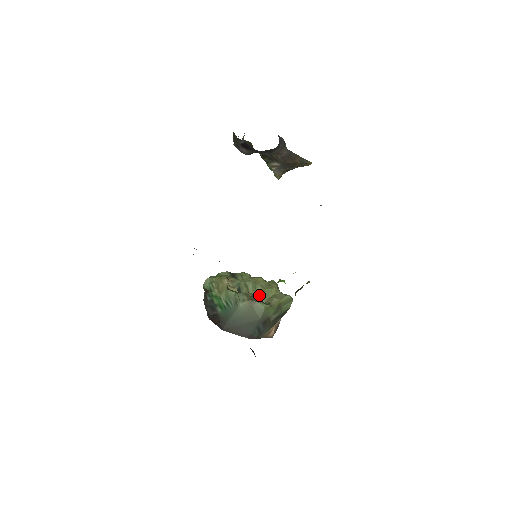
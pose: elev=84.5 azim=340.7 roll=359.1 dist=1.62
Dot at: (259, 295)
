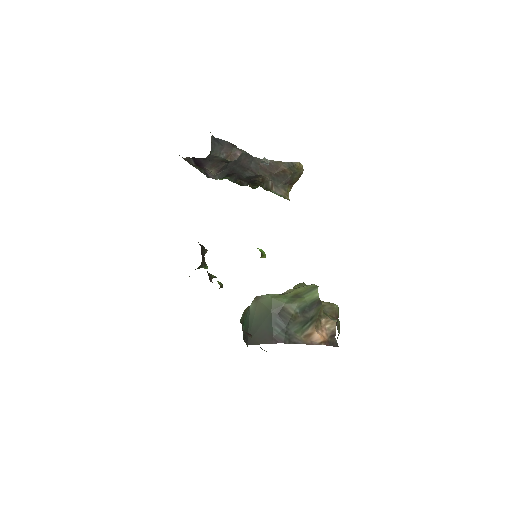
Dot at: occluded
